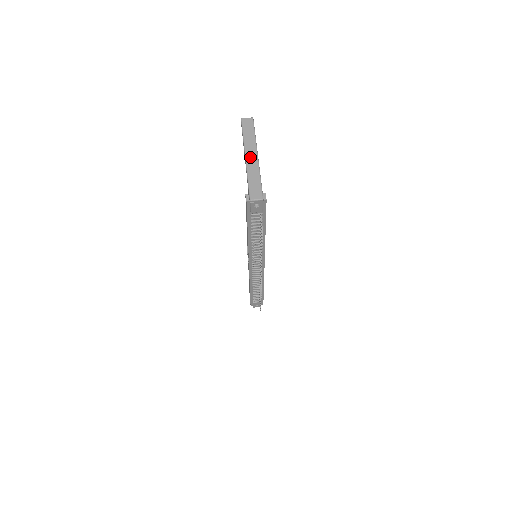
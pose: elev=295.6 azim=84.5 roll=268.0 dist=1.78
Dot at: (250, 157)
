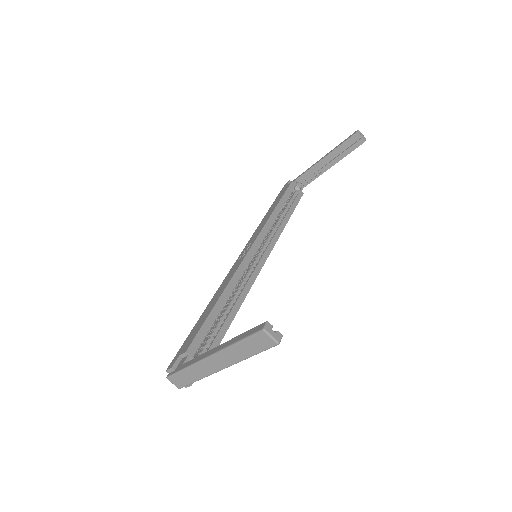
Dot at: (213, 362)
